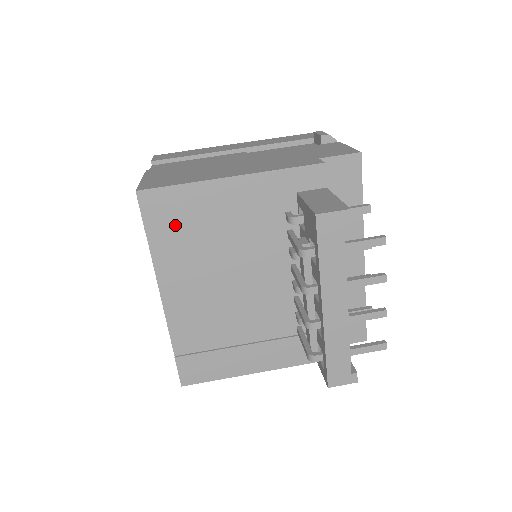
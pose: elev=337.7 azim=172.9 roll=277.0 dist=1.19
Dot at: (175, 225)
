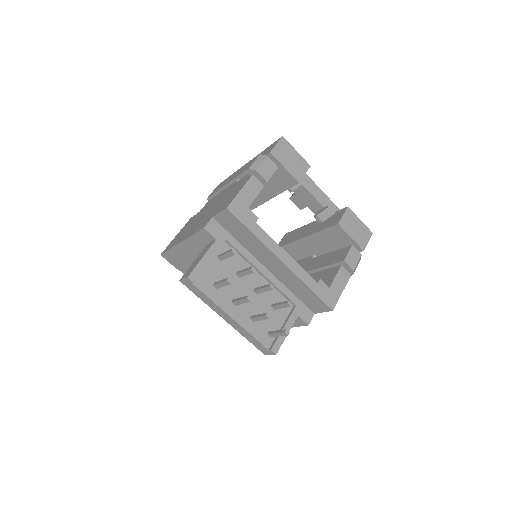
Dot at: (183, 266)
